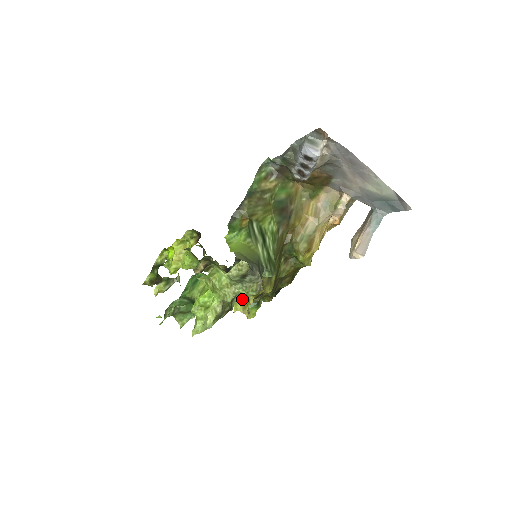
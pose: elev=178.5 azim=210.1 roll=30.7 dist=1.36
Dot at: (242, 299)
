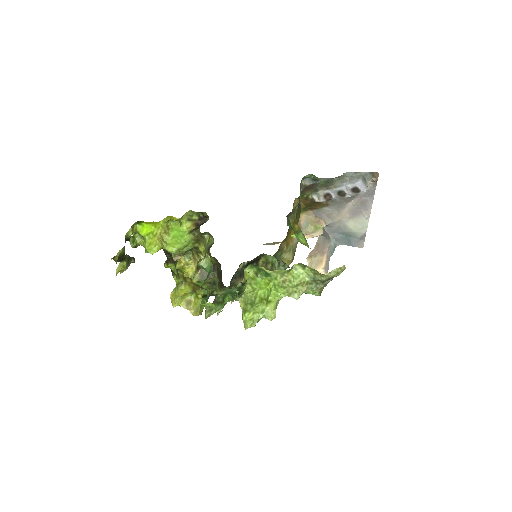
Dot at: (188, 294)
